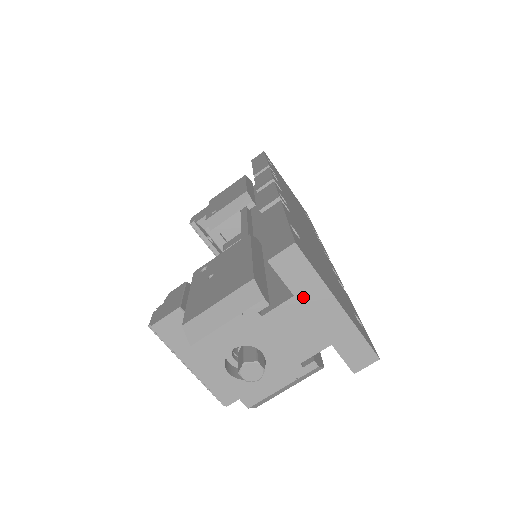
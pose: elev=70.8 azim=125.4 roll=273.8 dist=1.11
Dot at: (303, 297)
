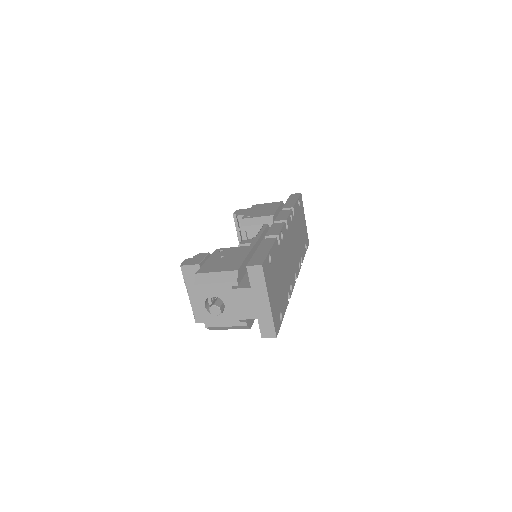
Dot at: (255, 290)
